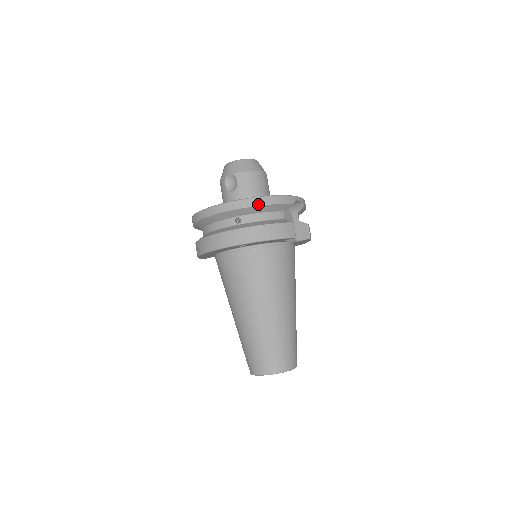
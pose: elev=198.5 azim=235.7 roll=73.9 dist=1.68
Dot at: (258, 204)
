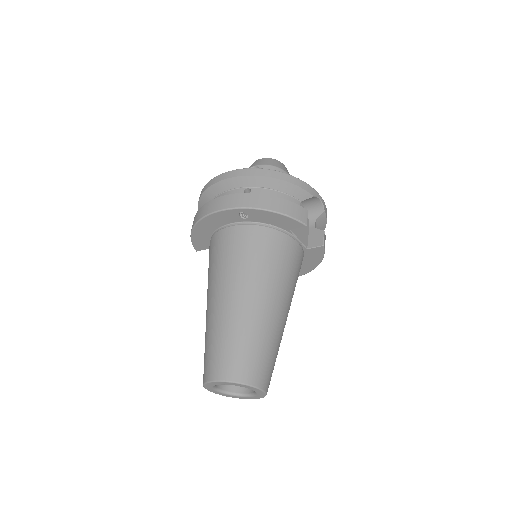
Dot at: (274, 176)
